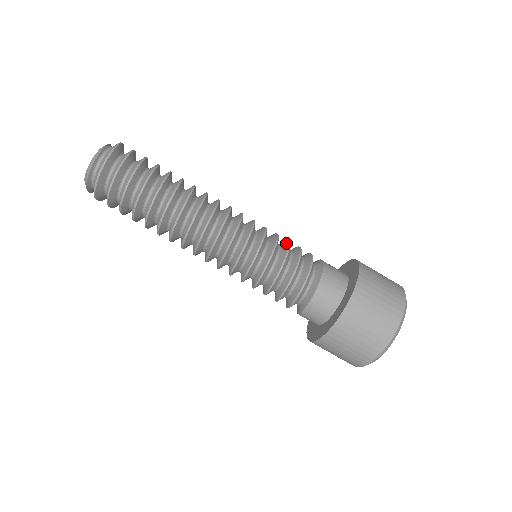
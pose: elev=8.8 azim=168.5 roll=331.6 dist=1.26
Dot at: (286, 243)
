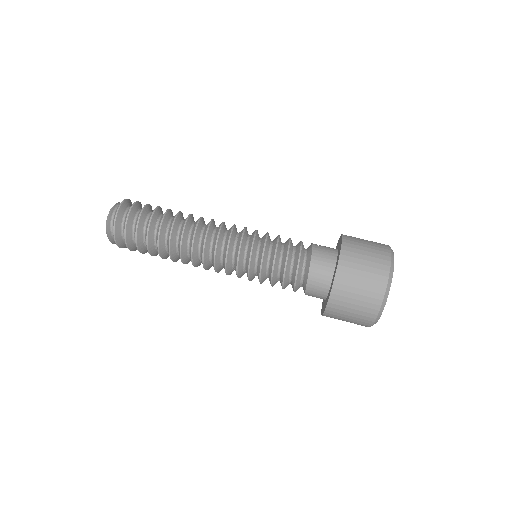
Dot at: (276, 238)
